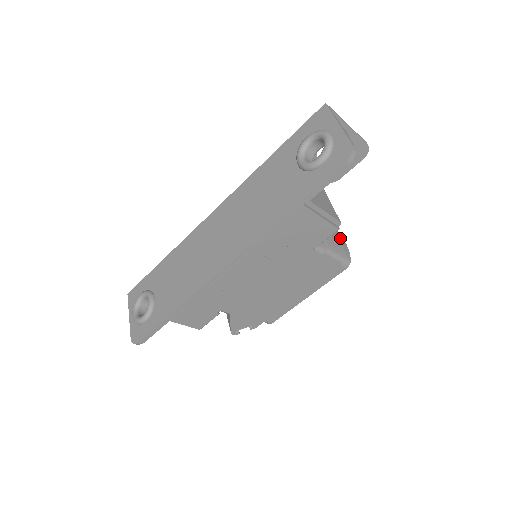
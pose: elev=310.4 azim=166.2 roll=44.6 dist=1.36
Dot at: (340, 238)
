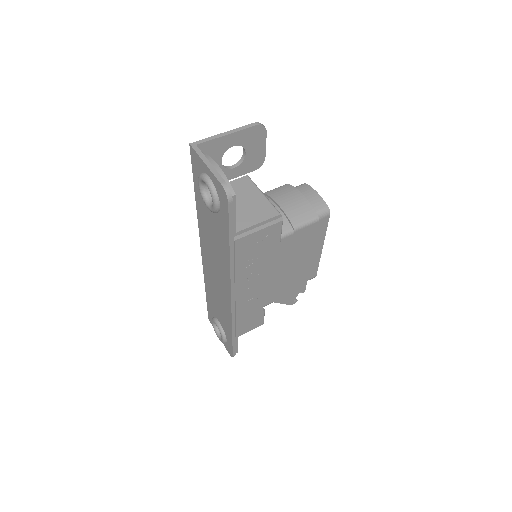
Dot at: (305, 199)
